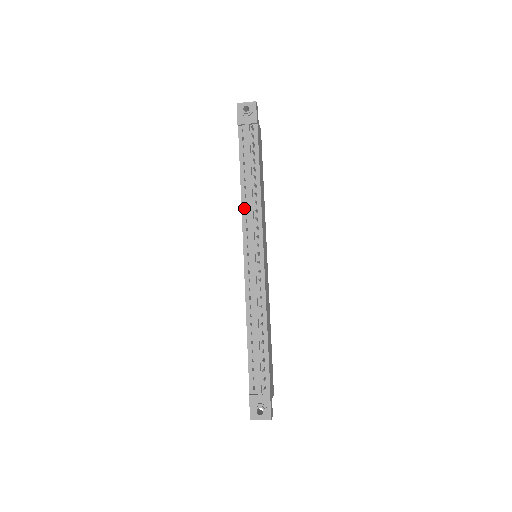
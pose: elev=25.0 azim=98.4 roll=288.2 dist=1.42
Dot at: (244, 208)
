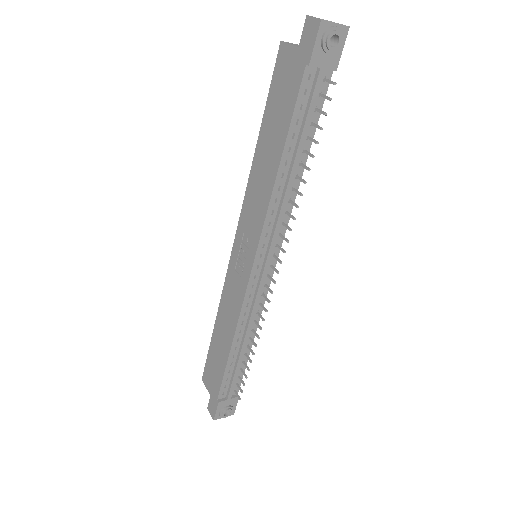
Dot at: (272, 206)
